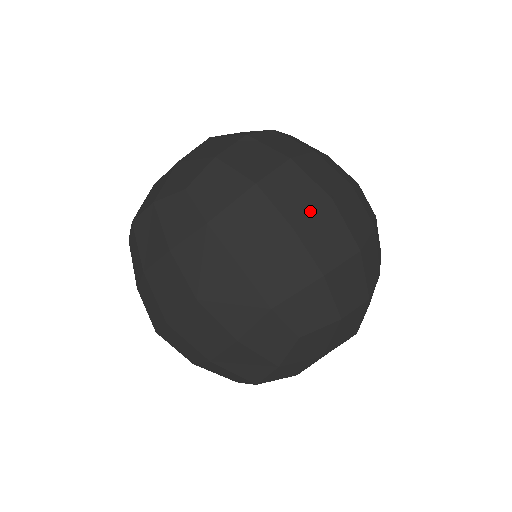
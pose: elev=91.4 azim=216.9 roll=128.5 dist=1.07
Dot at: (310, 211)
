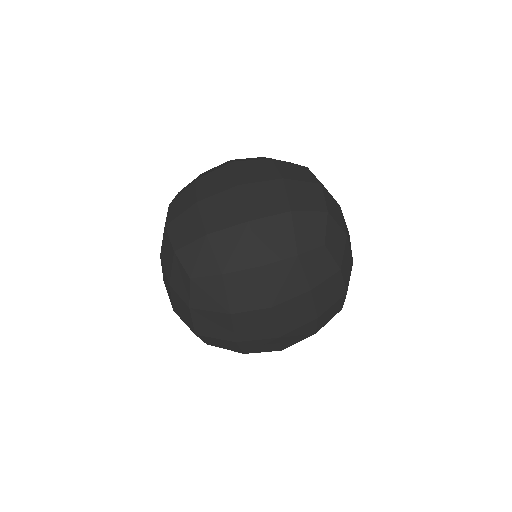
Dot at: (256, 338)
